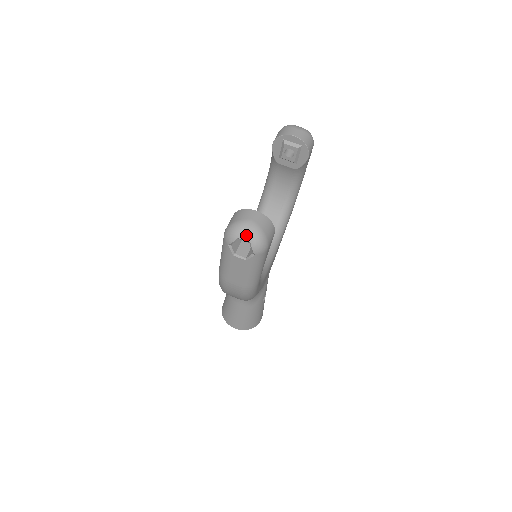
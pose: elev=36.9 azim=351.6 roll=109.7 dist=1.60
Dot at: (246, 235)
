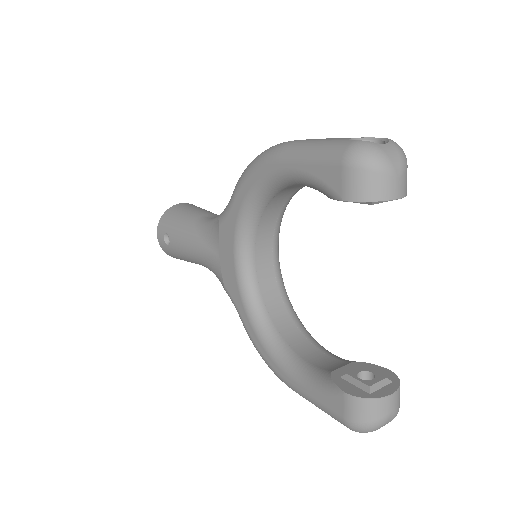
Dot at: occluded
